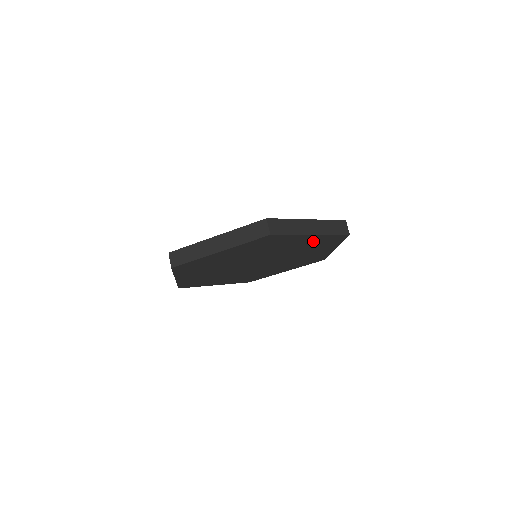
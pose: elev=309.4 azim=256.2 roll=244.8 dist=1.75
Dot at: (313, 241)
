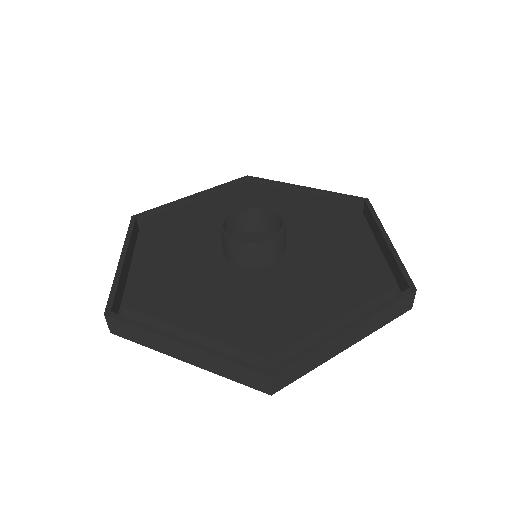
Dot at: occluded
